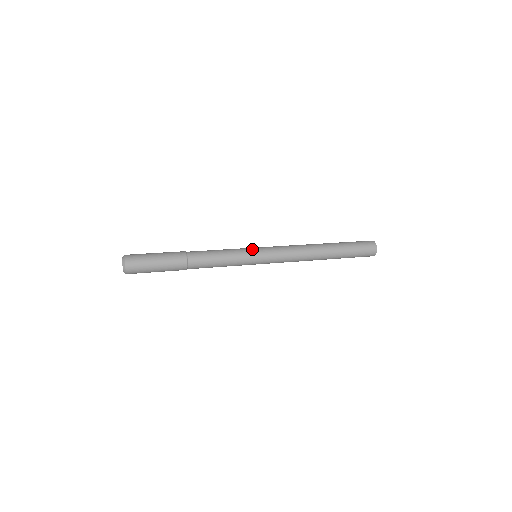
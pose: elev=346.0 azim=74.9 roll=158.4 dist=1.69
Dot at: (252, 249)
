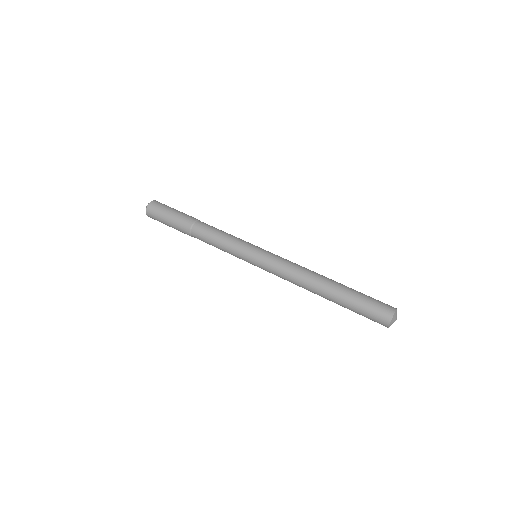
Dot at: (252, 246)
